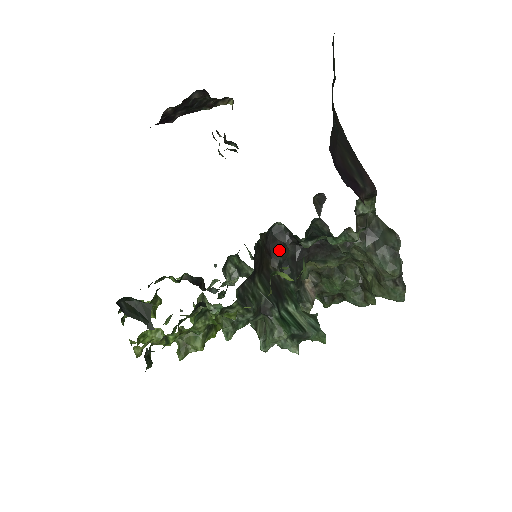
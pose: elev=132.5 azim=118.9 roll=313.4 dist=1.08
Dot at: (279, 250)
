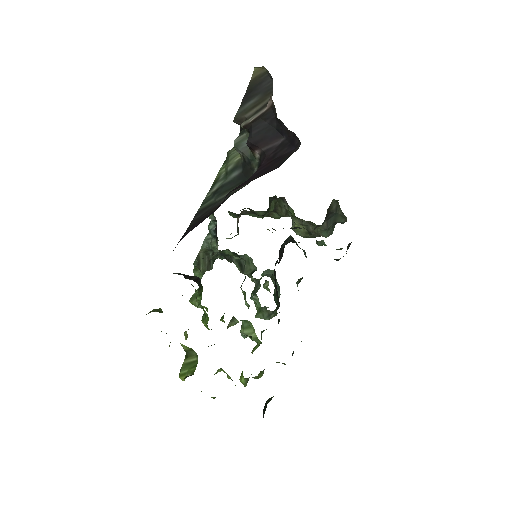
Dot at: (282, 256)
